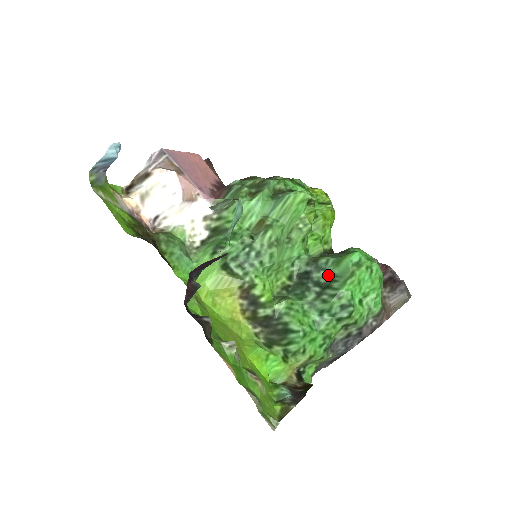
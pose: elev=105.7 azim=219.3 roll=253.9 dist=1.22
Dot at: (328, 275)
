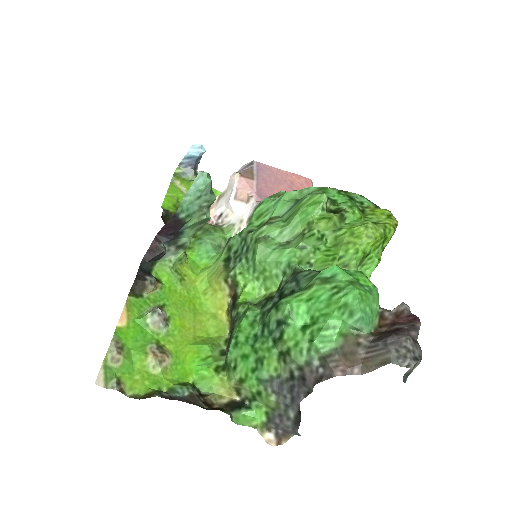
Dot at: (295, 287)
